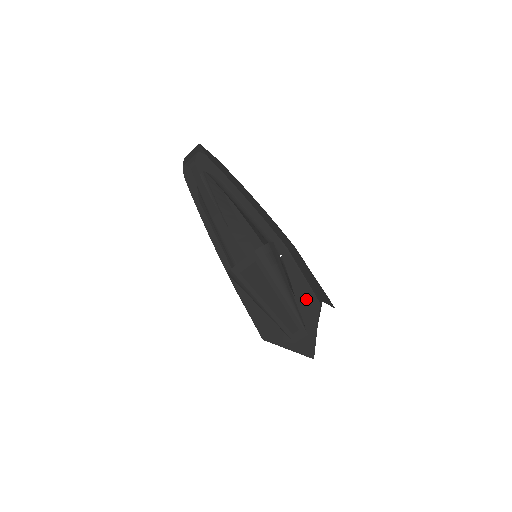
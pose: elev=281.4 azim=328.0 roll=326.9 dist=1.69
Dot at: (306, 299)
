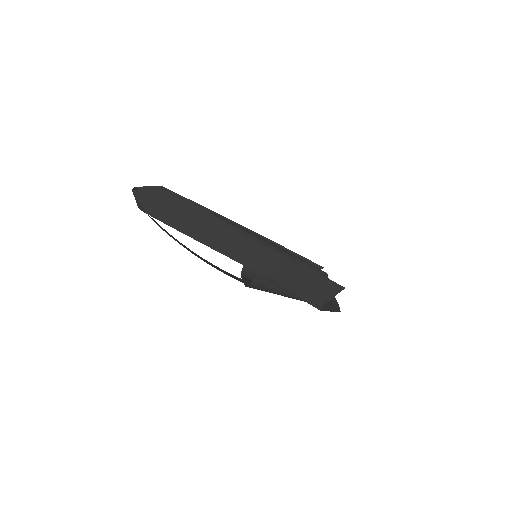
Dot at: occluded
